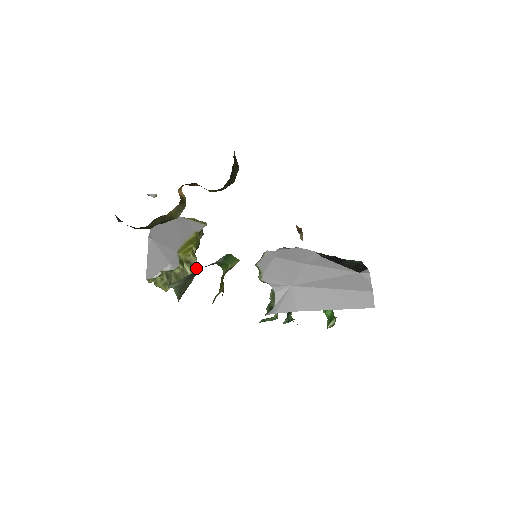
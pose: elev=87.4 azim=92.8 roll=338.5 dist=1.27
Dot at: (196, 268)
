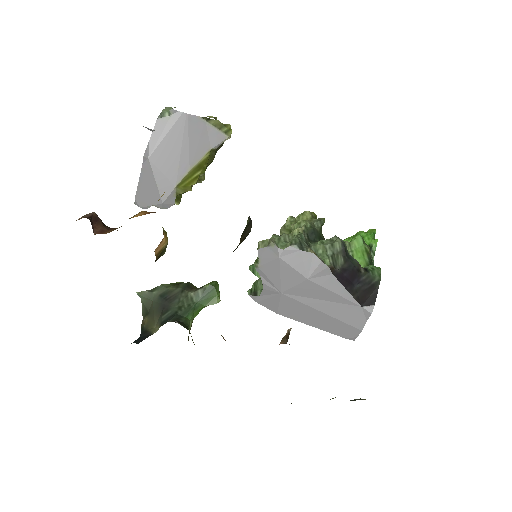
Dot at: occluded
